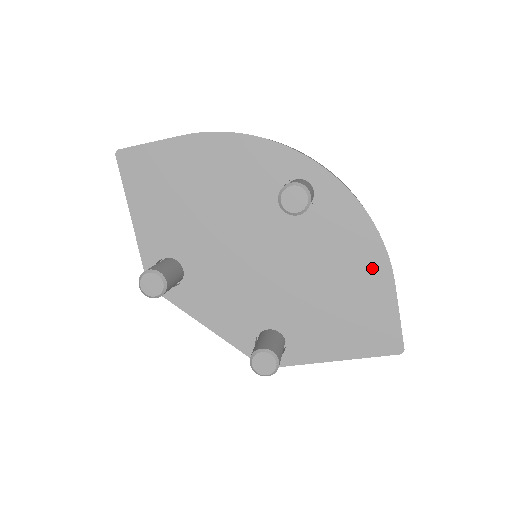
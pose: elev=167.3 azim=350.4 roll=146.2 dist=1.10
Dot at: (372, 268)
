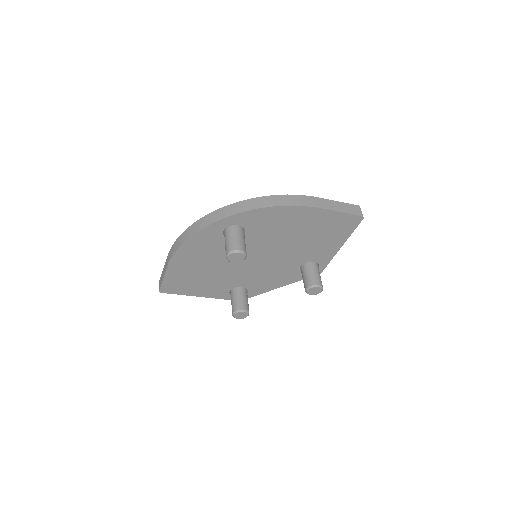
Dot at: (302, 215)
